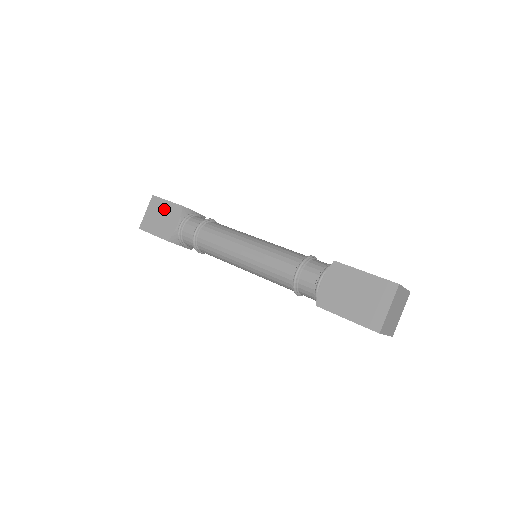
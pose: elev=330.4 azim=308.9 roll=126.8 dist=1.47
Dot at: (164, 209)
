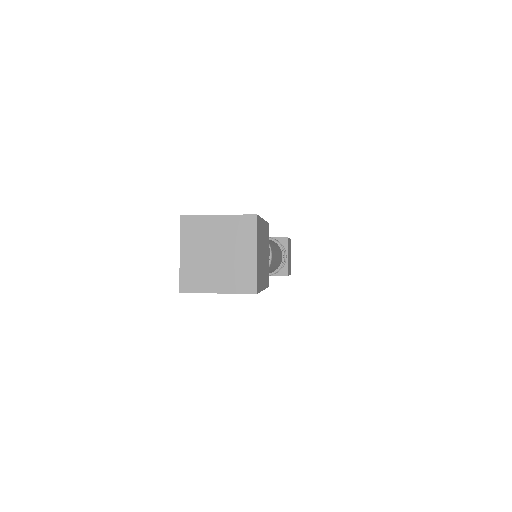
Dot at: occluded
